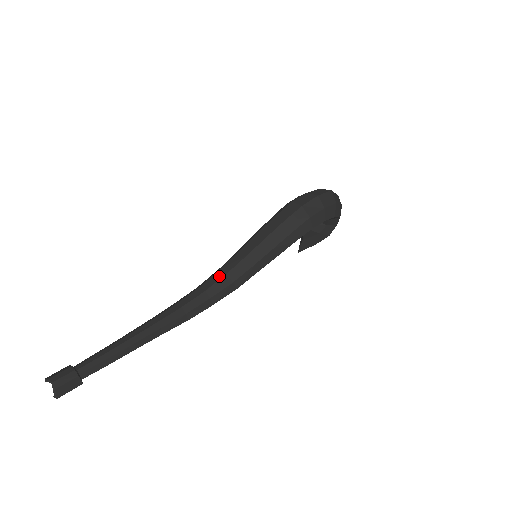
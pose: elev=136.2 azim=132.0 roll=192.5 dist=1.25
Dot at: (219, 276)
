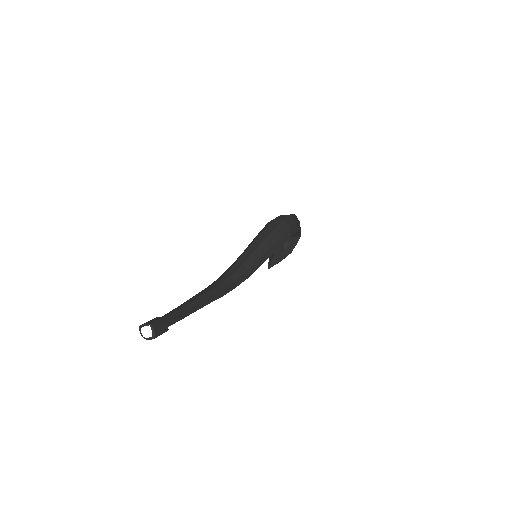
Dot at: (237, 266)
